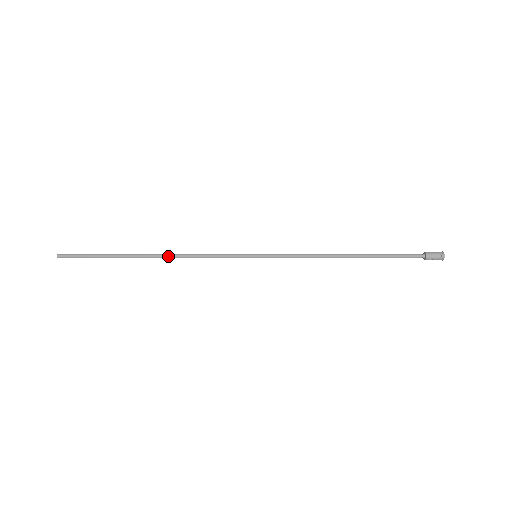
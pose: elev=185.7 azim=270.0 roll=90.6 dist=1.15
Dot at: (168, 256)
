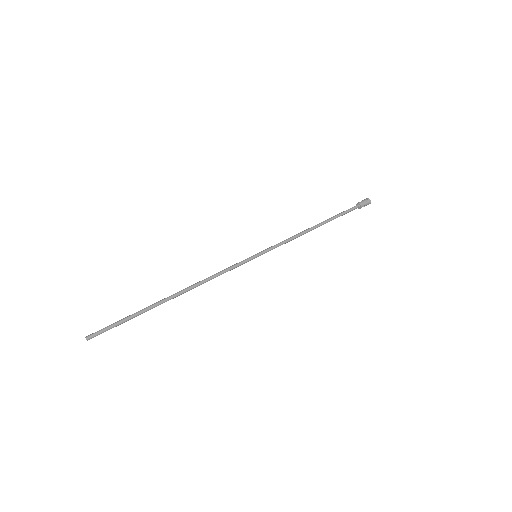
Dot at: (190, 288)
